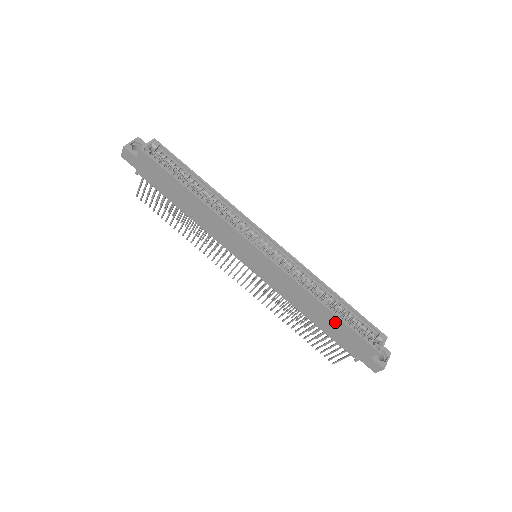
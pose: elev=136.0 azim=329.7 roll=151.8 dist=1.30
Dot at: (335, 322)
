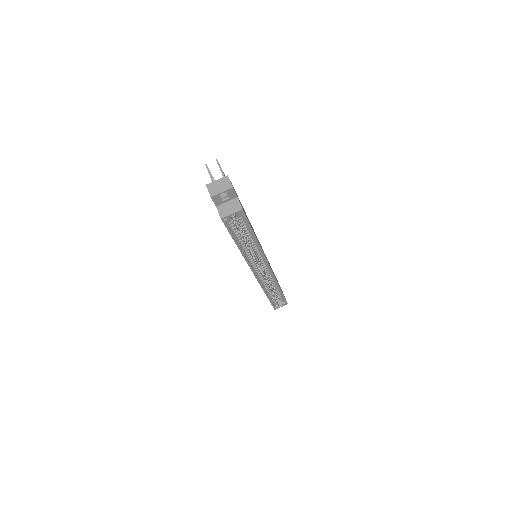
Dot at: occluded
